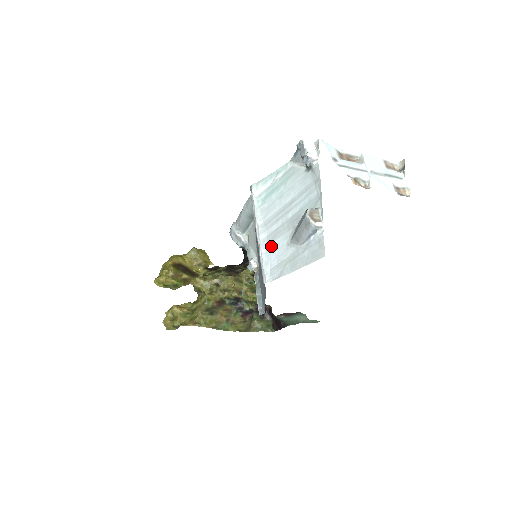
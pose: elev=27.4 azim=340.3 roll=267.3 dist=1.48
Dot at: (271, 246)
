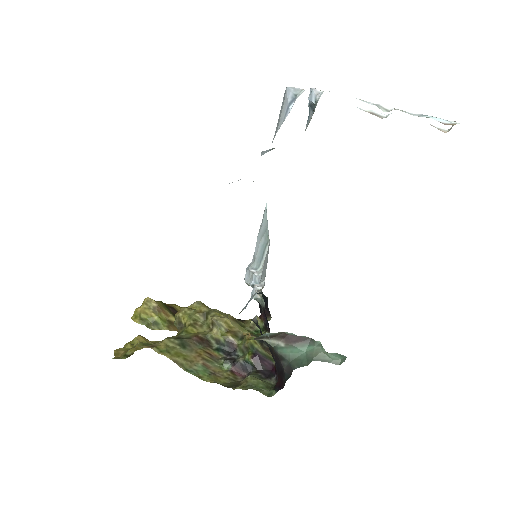
Dot at: occluded
